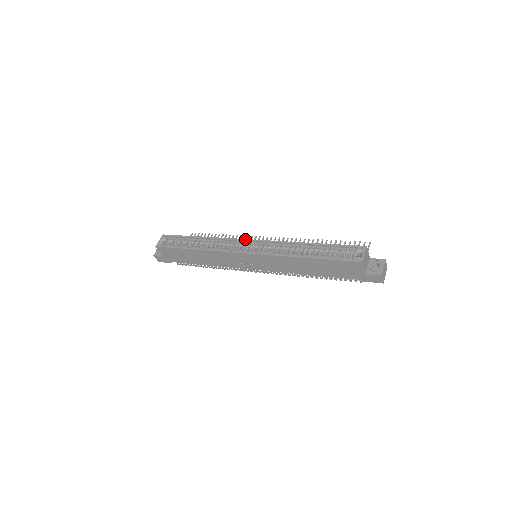
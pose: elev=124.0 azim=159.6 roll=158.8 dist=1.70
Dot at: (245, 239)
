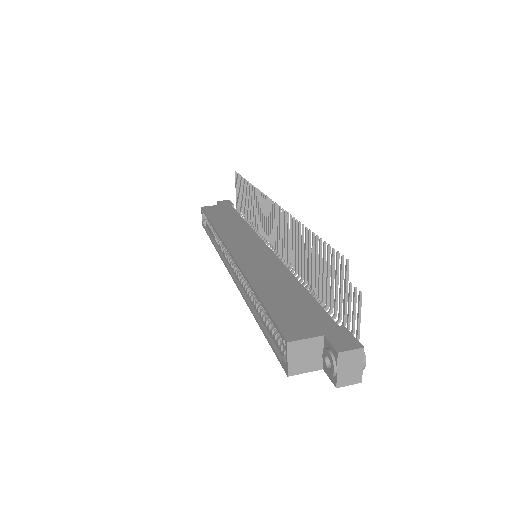
Dot at: (226, 247)
